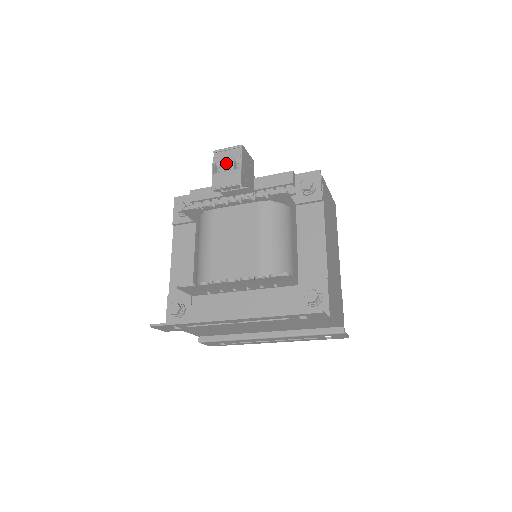
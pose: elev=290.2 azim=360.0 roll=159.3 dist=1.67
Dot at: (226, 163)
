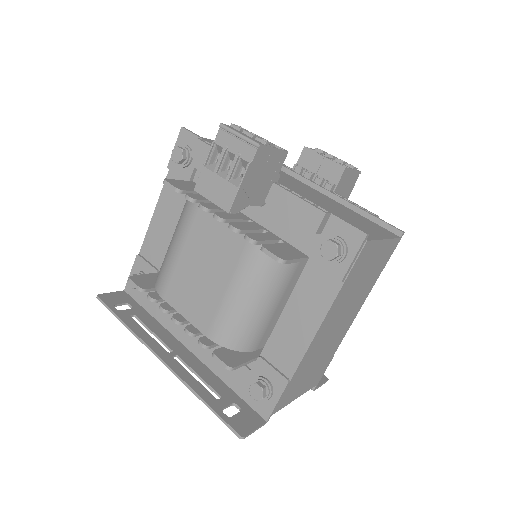
Dot at: (230, 156)
